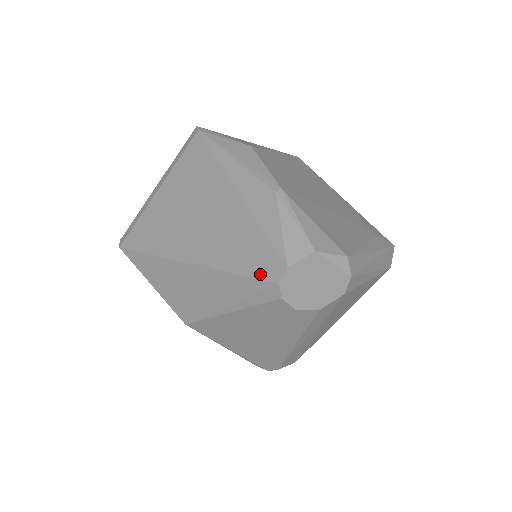
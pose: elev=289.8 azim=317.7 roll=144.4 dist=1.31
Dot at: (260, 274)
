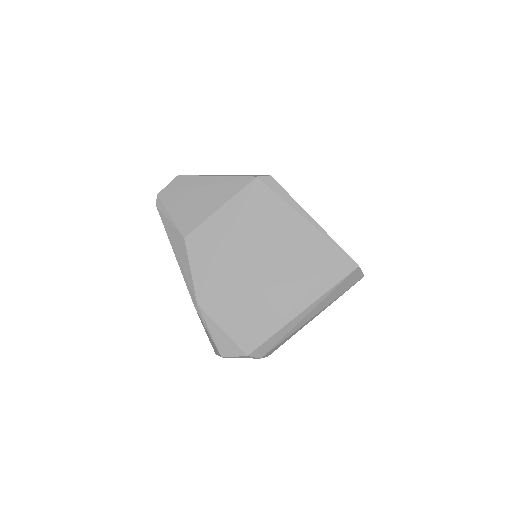
Dot at: occluded
